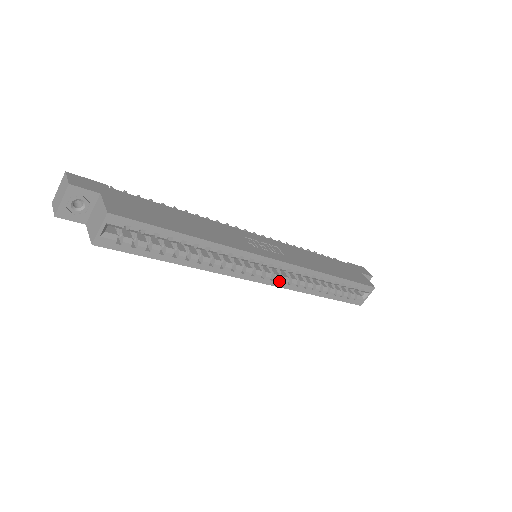
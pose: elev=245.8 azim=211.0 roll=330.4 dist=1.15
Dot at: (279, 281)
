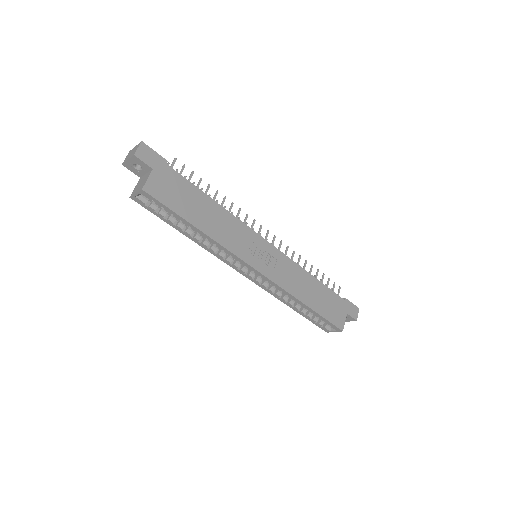
Dot at: (260, 282)
